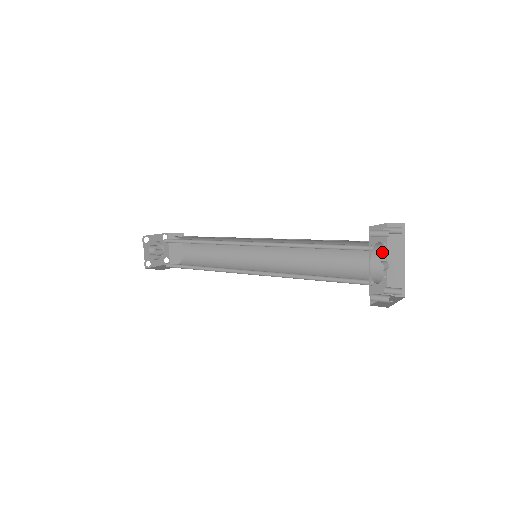
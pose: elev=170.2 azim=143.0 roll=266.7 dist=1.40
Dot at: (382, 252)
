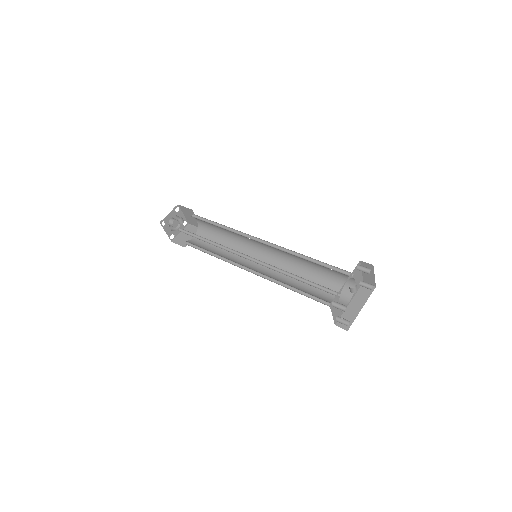
Dot at: (350, 296)
